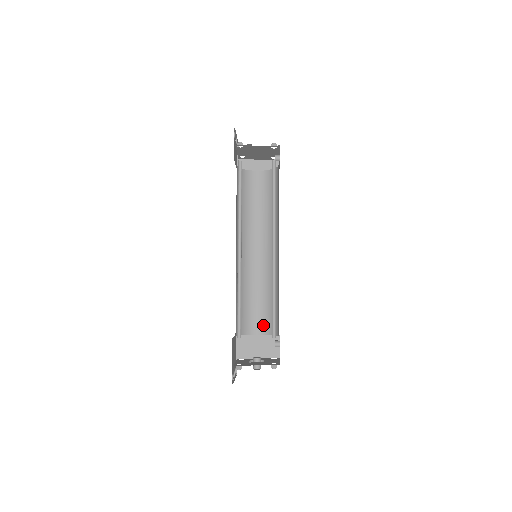
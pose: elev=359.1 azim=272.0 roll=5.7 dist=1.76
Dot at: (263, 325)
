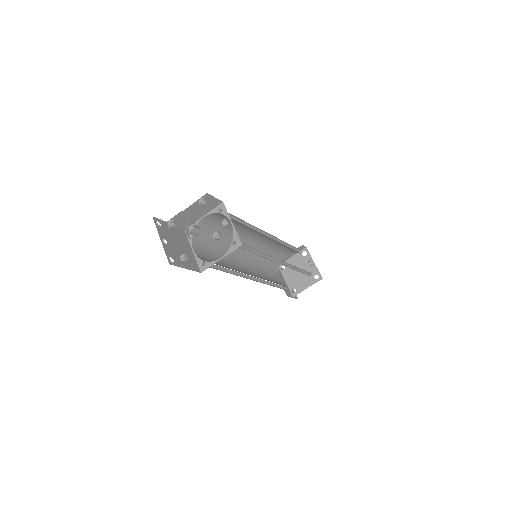
Dot at: occluded
